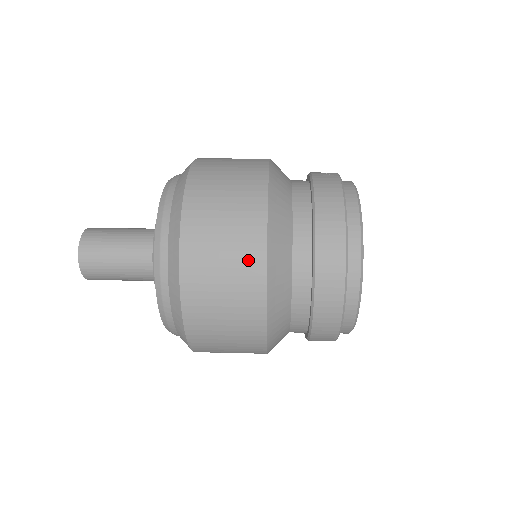
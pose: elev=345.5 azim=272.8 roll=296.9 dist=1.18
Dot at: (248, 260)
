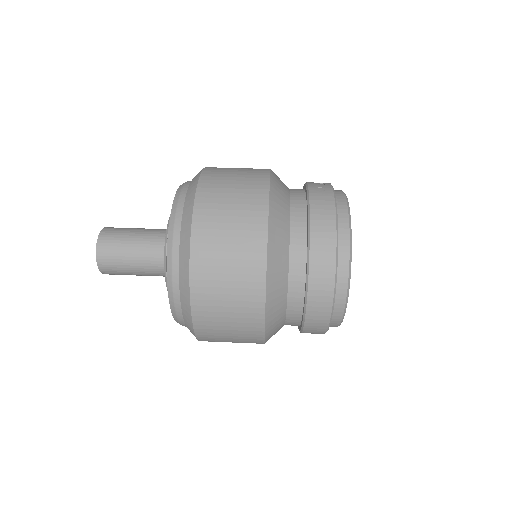
Dot at: (249, 289)
